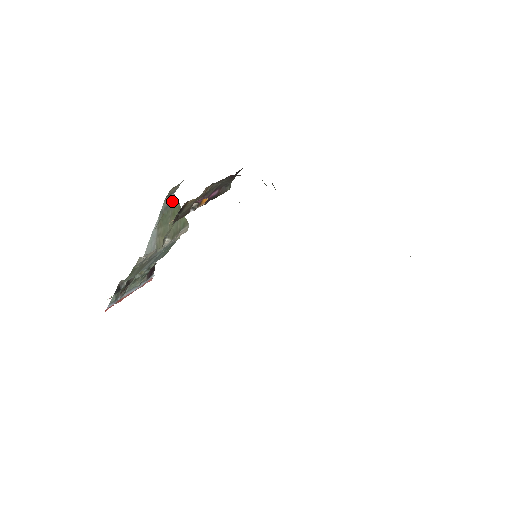
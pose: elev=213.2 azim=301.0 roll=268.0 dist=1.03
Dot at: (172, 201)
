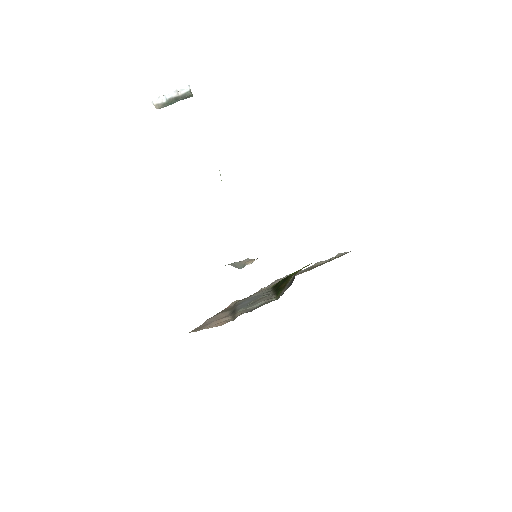
Dot at: occluded
